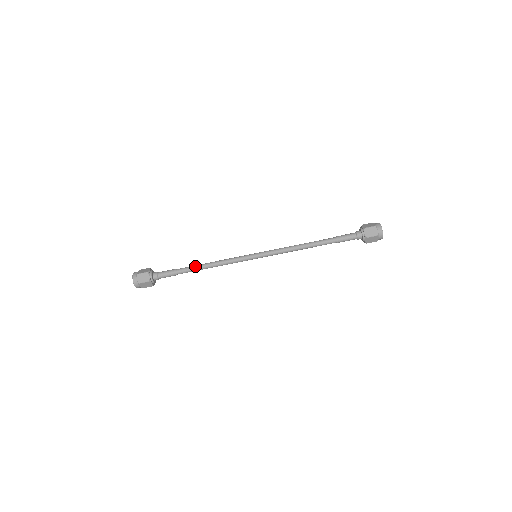
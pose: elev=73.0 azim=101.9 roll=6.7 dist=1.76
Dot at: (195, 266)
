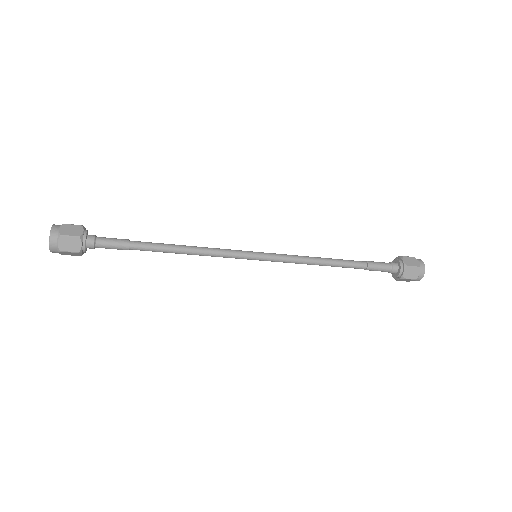
Dot at: (161, 251)
